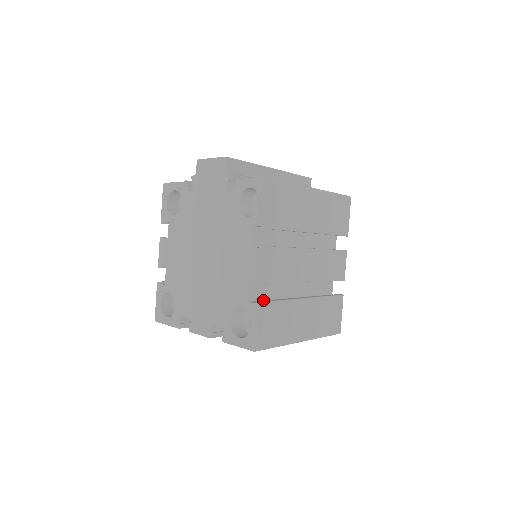
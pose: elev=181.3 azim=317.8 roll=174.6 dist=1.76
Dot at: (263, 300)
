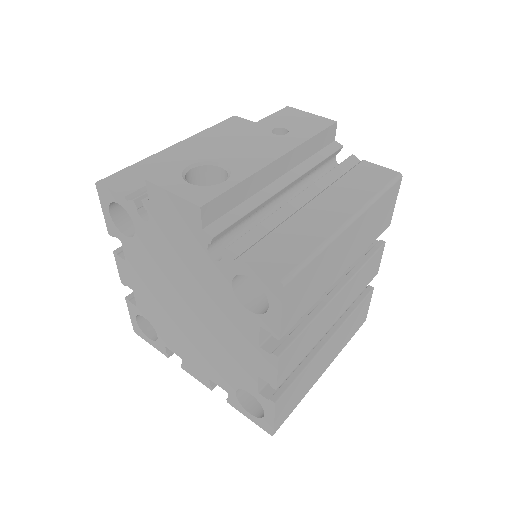
Dot at: occluded
